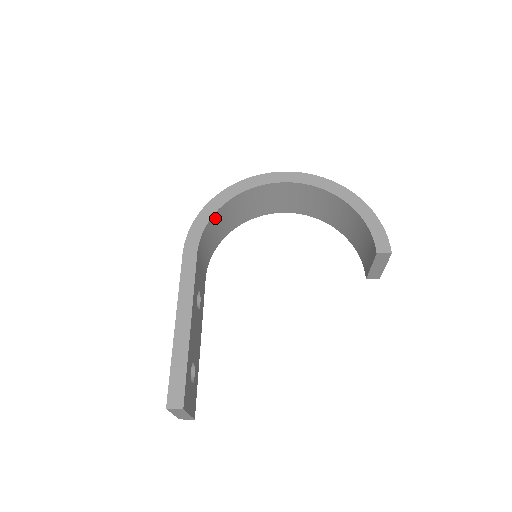
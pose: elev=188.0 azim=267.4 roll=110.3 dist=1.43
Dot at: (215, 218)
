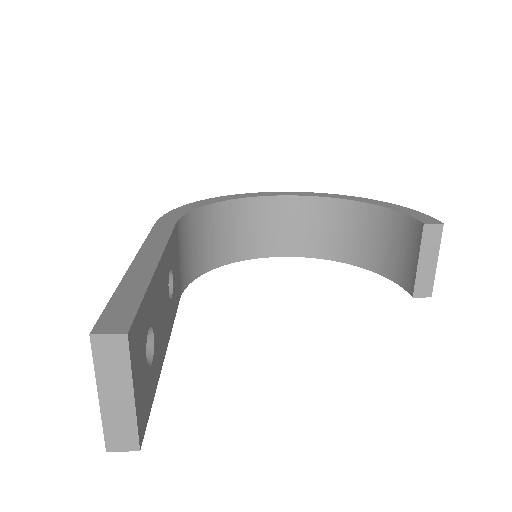
Dot at: (201, 217)
